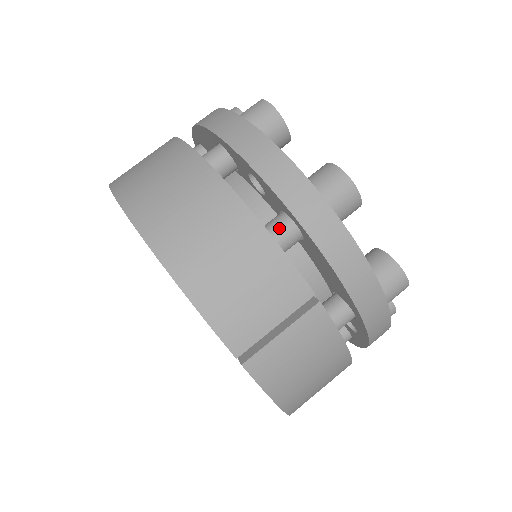
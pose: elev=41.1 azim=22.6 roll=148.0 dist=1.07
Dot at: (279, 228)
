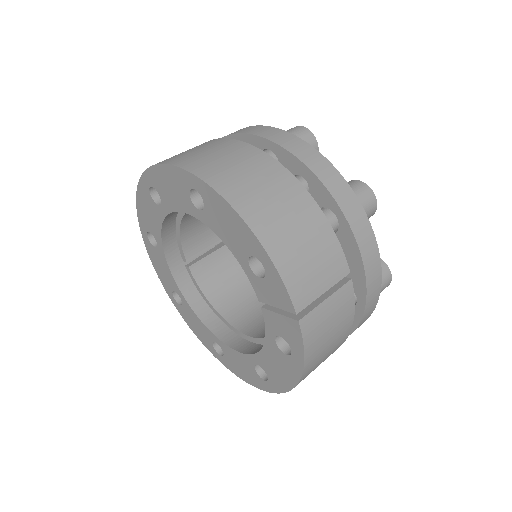
Dot at: occluded
